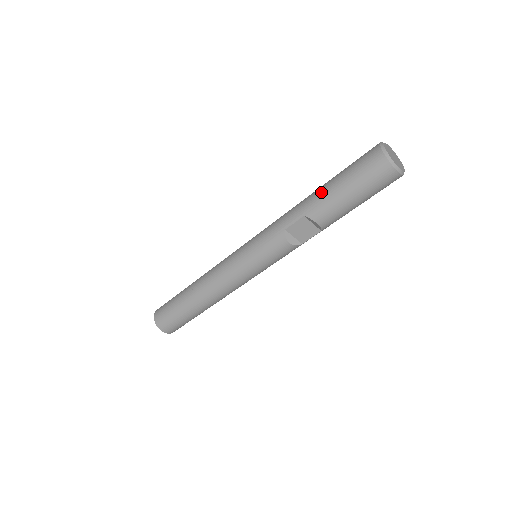
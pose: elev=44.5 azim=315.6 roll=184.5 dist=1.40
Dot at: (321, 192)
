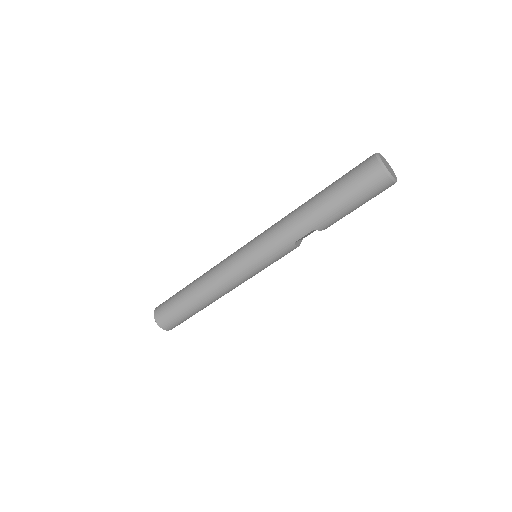
Dot at: (328, 210)
